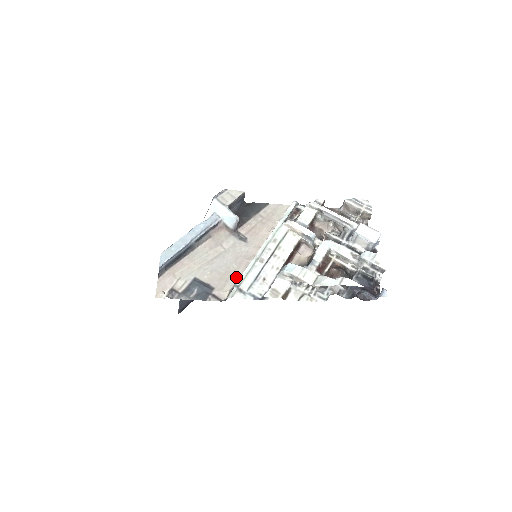
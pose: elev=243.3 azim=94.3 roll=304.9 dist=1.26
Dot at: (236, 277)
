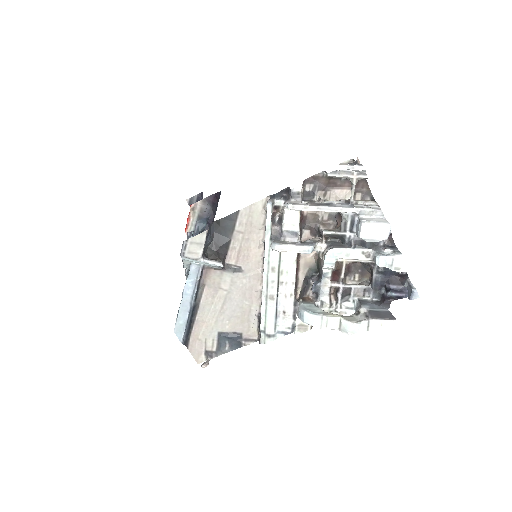
Dot at: (255, 313)
